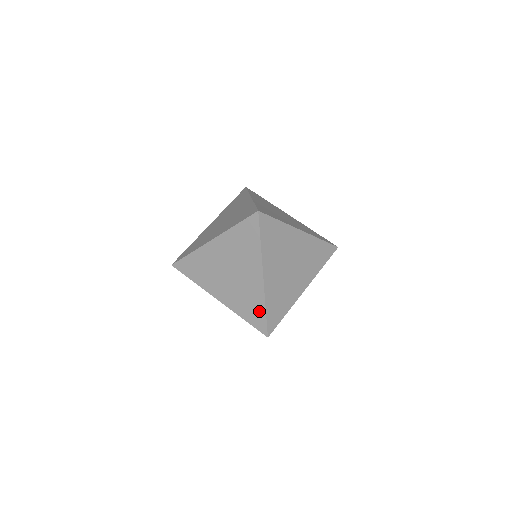
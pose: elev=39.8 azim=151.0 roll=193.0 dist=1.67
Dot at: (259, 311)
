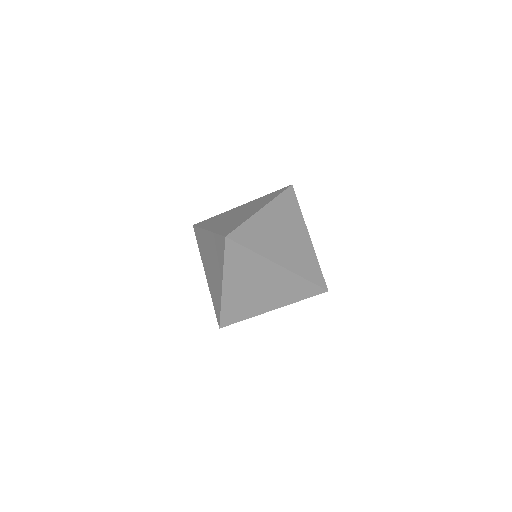
Dot at: (237, 225)
